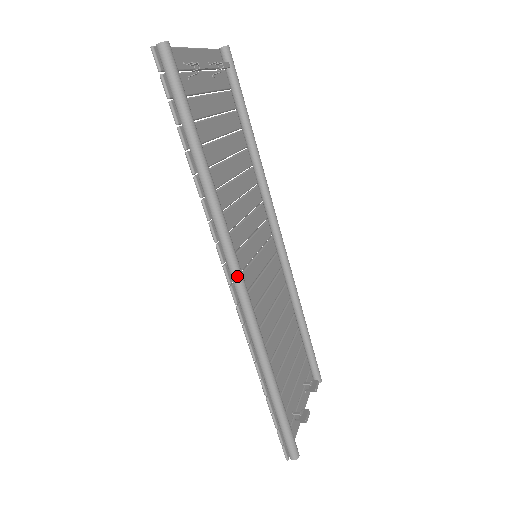
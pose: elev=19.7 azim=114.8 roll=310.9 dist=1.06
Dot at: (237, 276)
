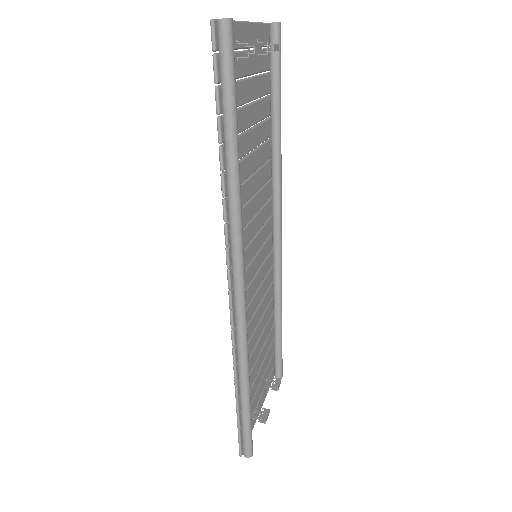
Dot at: (240, 283)
